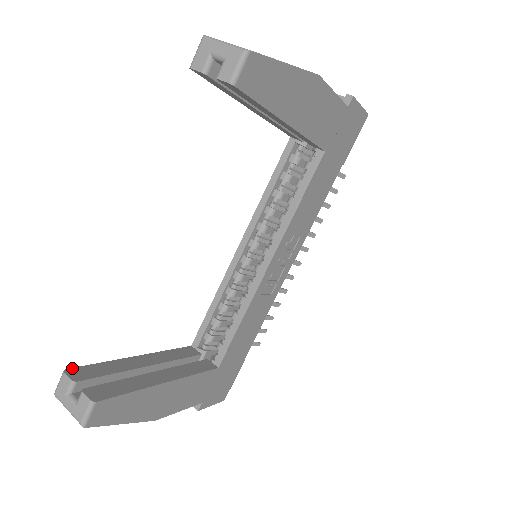
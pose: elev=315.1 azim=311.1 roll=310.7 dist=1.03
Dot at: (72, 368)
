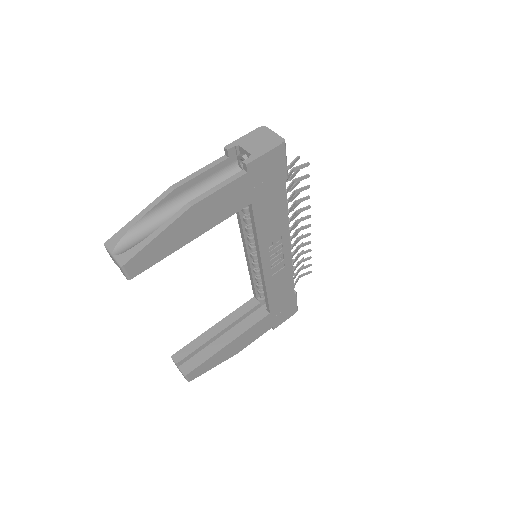
Dot at: (175, 353)
